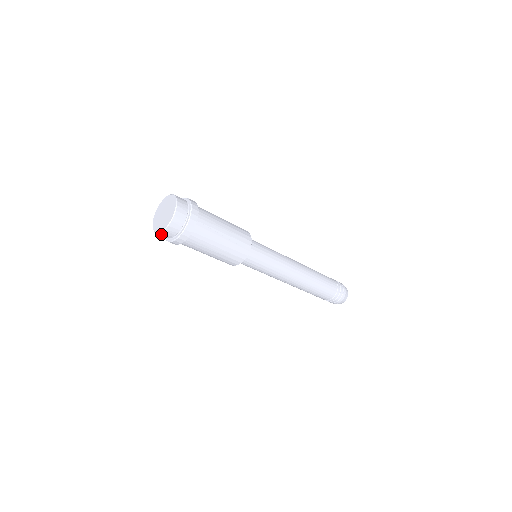
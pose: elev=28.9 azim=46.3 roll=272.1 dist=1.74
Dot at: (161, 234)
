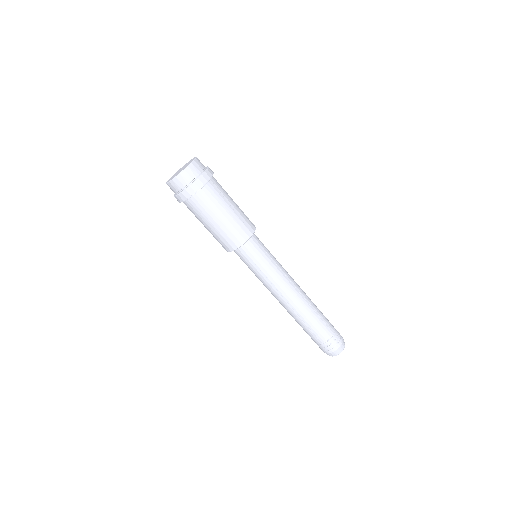
Dot at: (174, 181)
